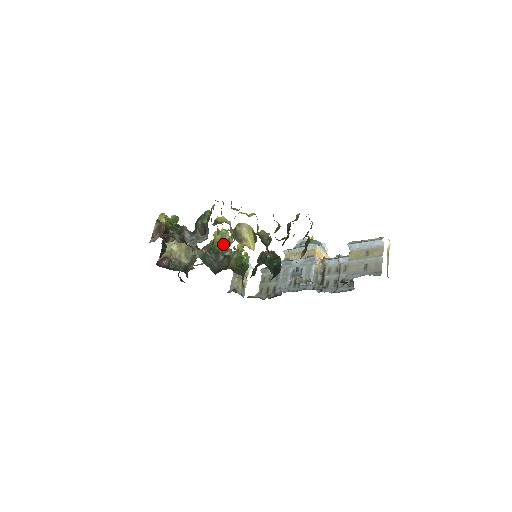
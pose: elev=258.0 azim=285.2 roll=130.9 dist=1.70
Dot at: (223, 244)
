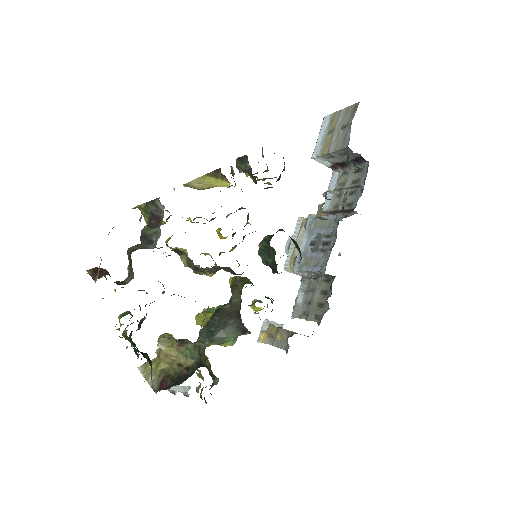
Dot at: occluded
